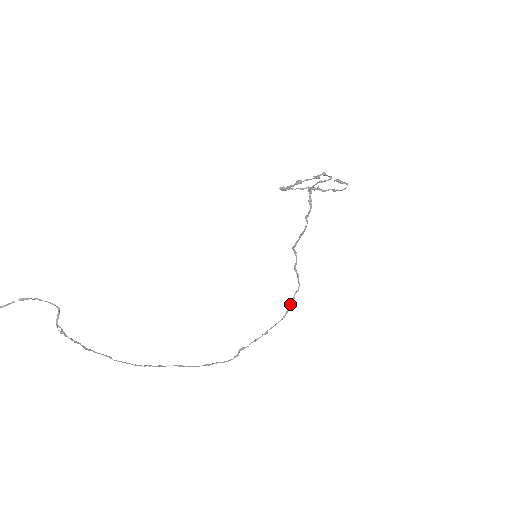
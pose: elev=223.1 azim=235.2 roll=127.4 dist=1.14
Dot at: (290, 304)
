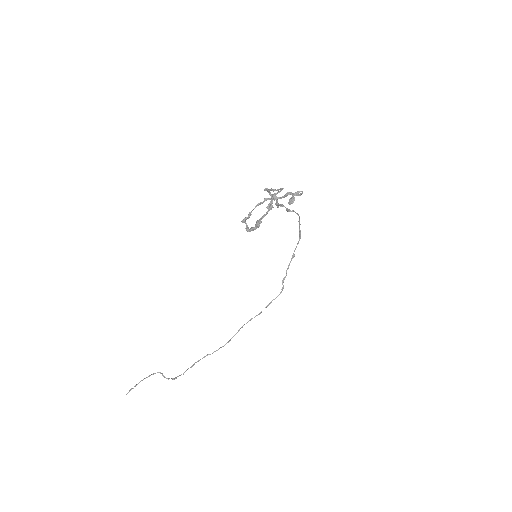
Dot at: (299, 229)
